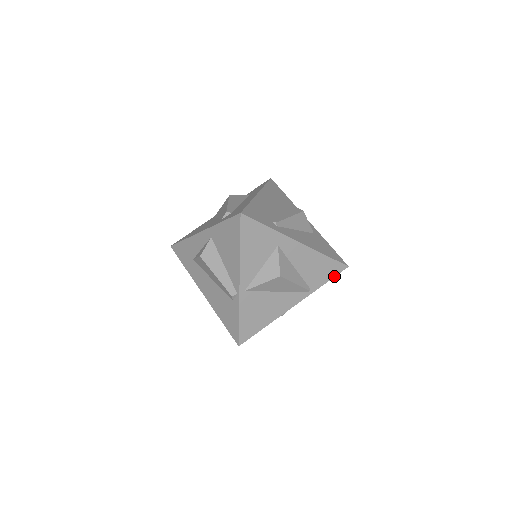
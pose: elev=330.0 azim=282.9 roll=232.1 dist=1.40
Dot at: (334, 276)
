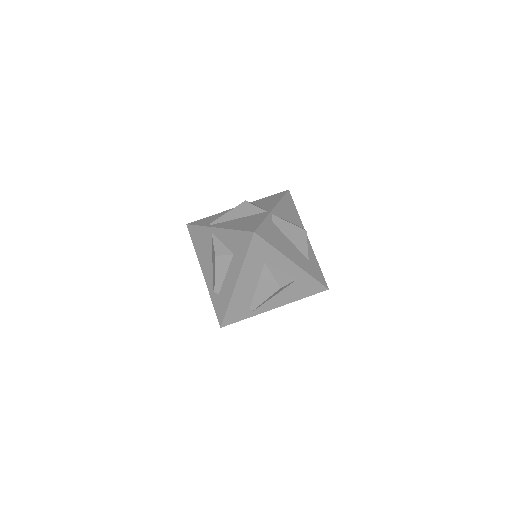
Dot at: occluded
